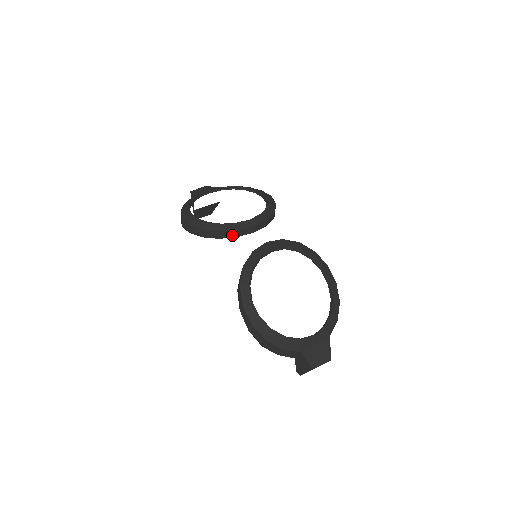
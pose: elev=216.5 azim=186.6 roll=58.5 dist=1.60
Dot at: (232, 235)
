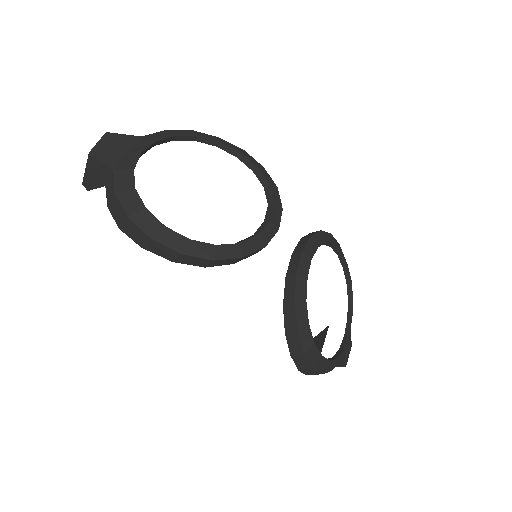
Dot at: (253, 253)
